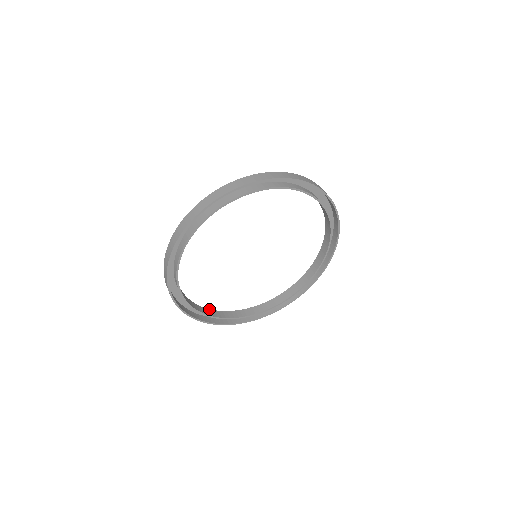
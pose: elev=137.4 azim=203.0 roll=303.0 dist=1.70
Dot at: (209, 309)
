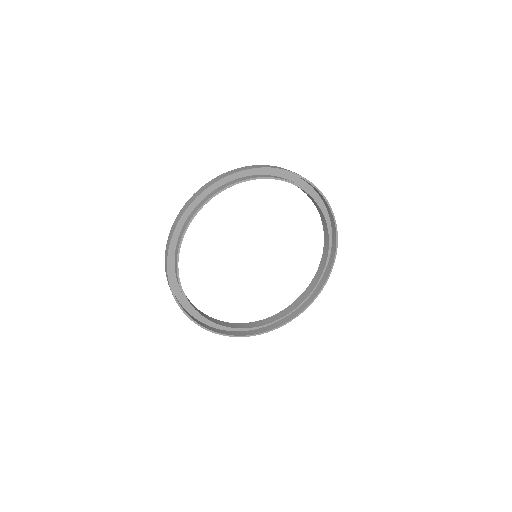
Dot at: occluded
